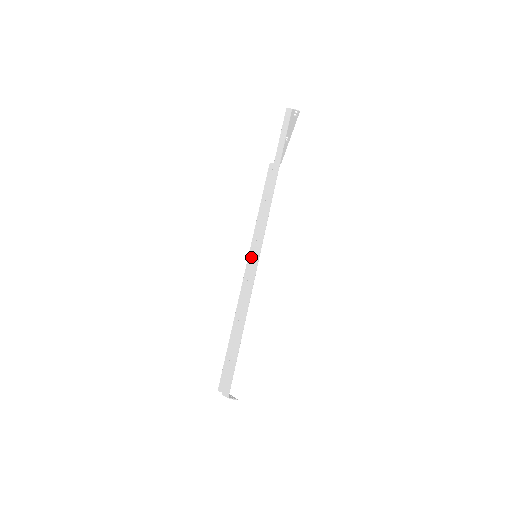
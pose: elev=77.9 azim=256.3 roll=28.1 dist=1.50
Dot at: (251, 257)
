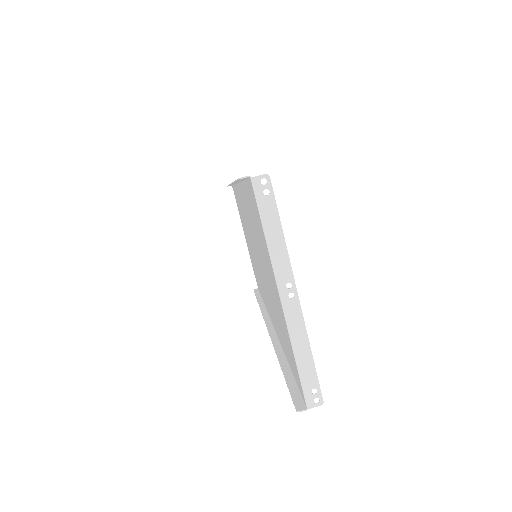
Dot at: (268, 321)
